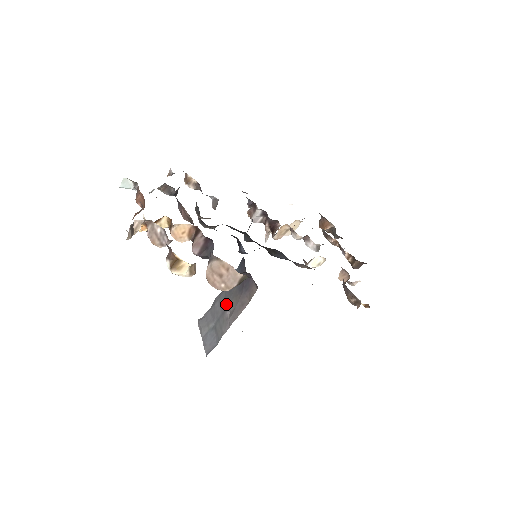
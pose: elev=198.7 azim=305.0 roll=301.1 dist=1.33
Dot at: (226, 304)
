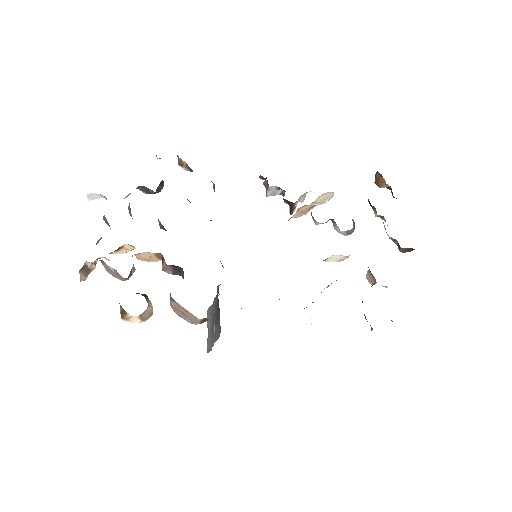
Dot at: (213, 317)
